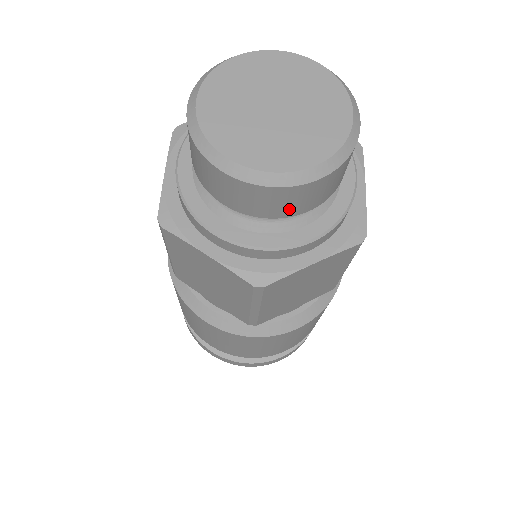
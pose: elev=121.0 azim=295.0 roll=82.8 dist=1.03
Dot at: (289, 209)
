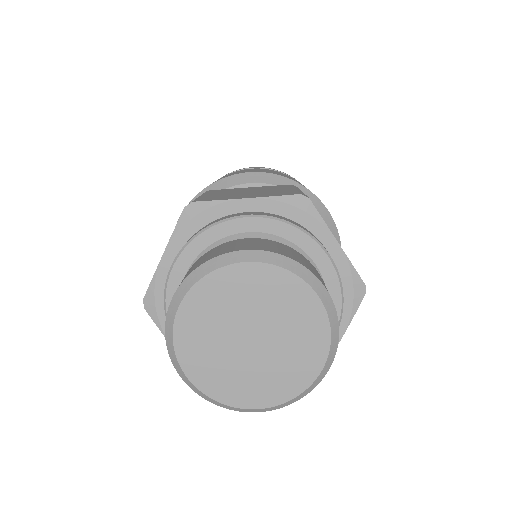
Dot at: occluded
